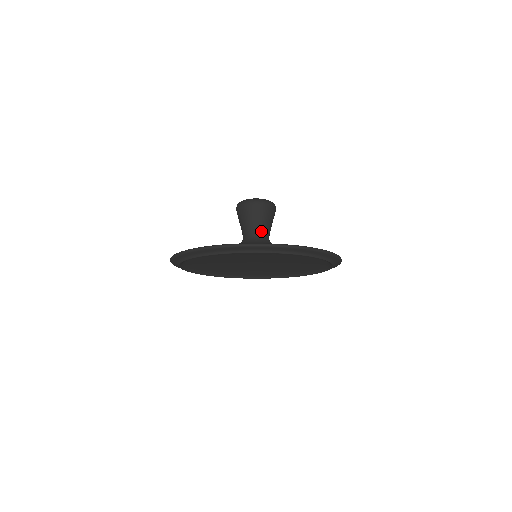
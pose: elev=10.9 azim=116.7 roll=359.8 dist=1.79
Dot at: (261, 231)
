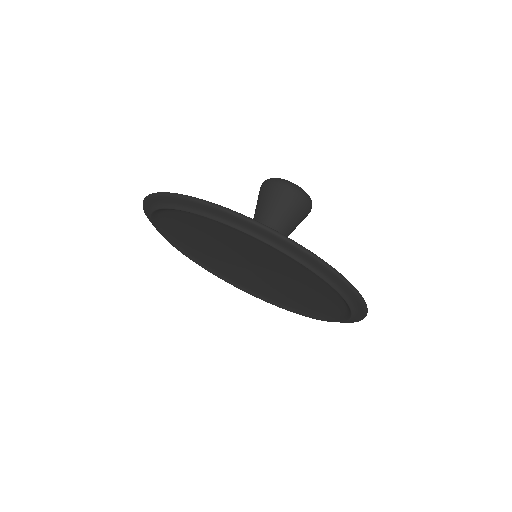
Dot at: (272, 223)
